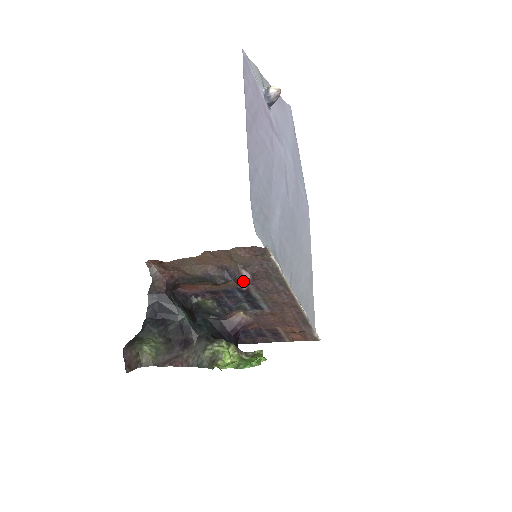
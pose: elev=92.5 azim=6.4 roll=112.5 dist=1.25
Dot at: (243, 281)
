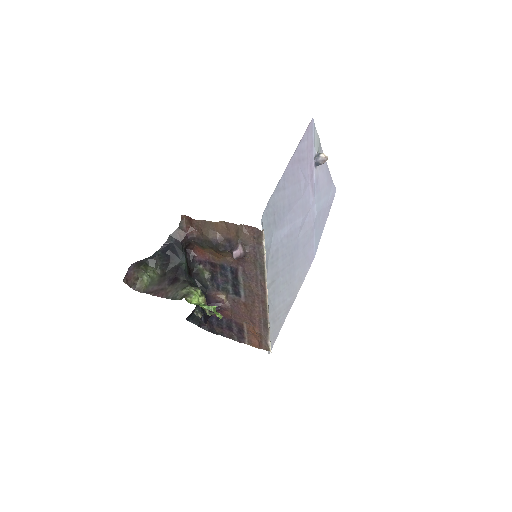
Dot at: (236, 251)
